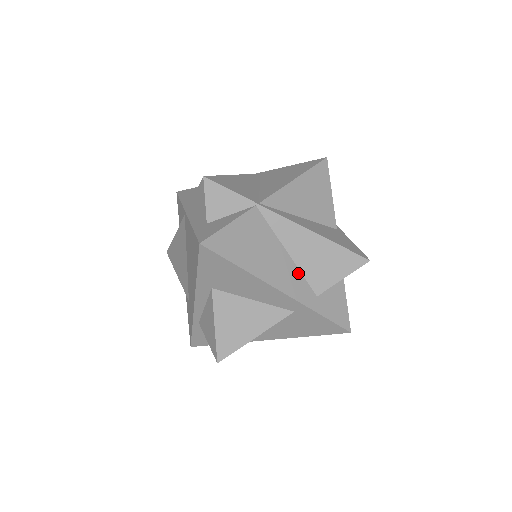
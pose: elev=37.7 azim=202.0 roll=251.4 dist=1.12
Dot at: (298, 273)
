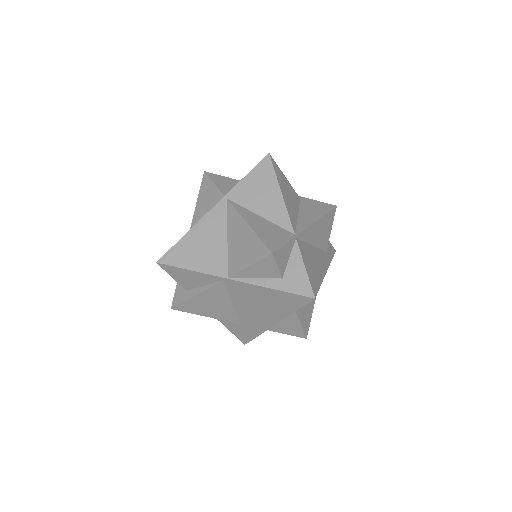
Dot at: (319, 251)
